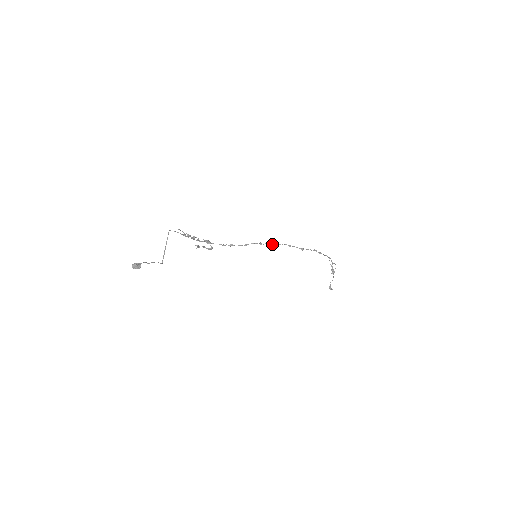
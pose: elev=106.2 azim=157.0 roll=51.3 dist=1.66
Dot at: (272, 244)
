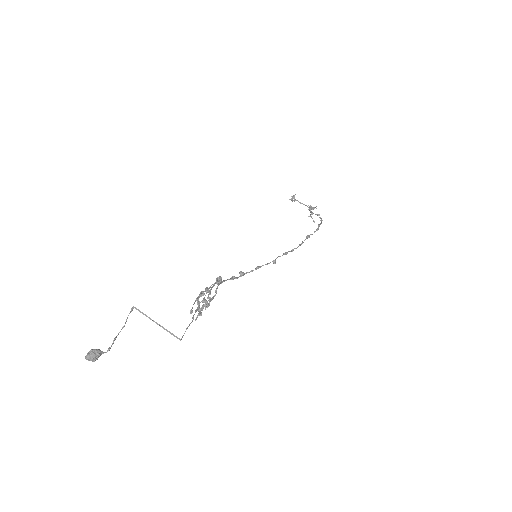
Dot at: (286, 254)
